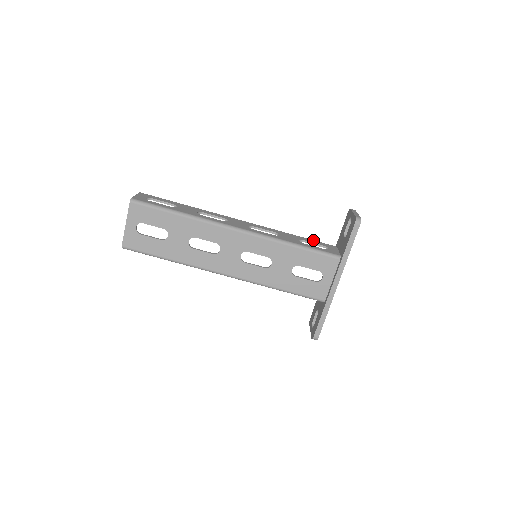
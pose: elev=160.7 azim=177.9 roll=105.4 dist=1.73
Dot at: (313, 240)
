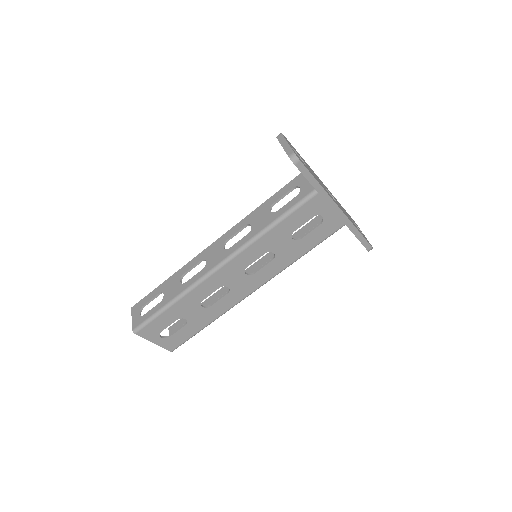
Dot at: (280, 190)
